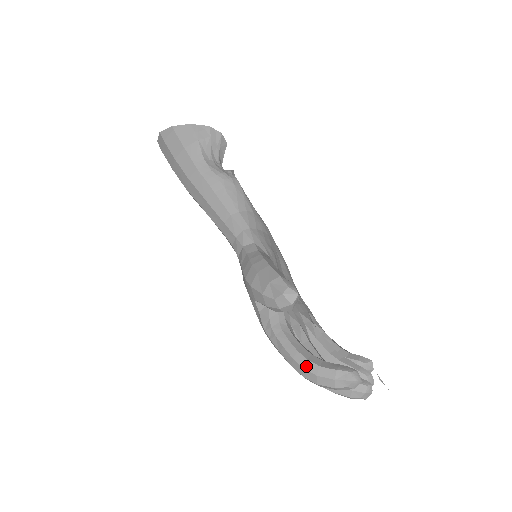
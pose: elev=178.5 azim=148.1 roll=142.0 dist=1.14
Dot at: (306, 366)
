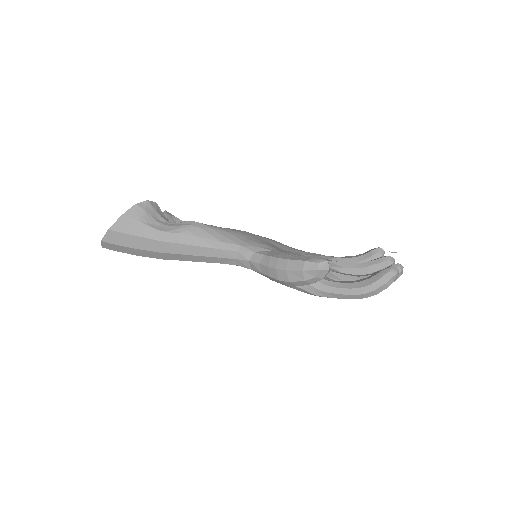
Dot at: (363, 292)
